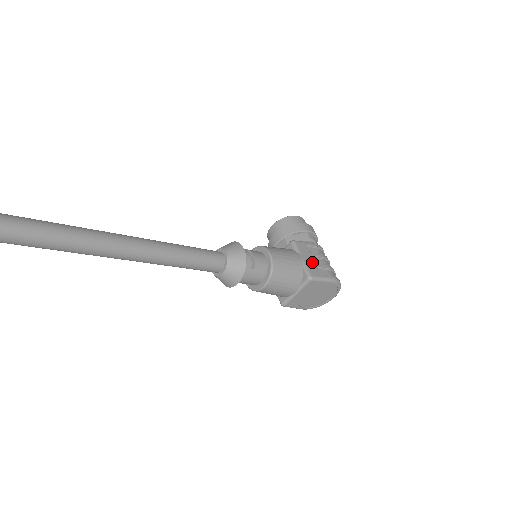
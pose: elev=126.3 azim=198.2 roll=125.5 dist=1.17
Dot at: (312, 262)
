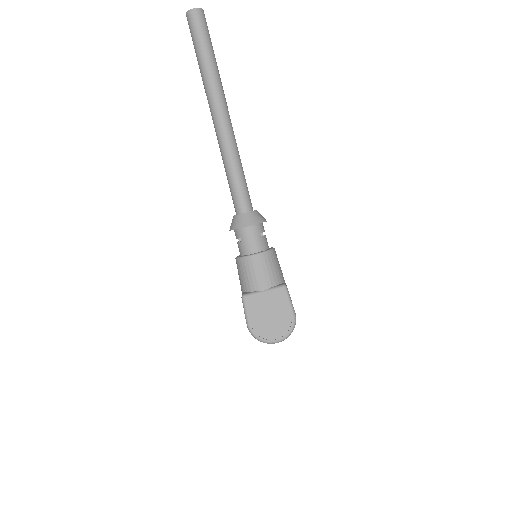
Dot at: occluded
